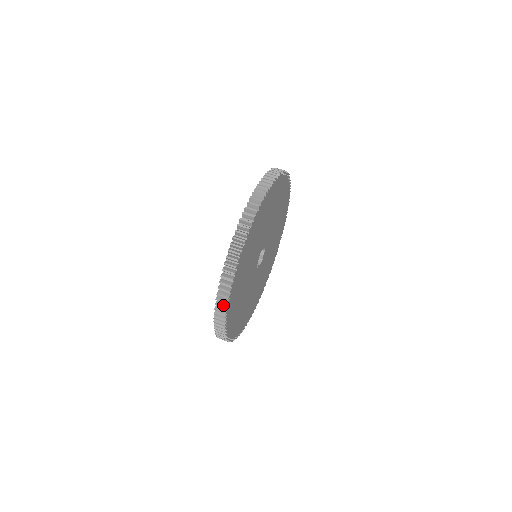
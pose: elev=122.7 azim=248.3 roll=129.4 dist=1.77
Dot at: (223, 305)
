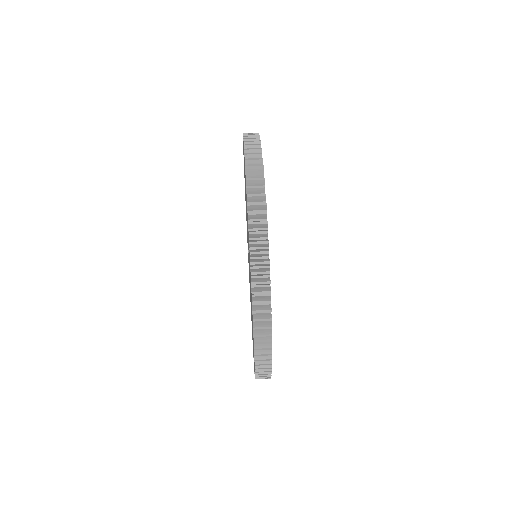
Dot at: (261, 230)
